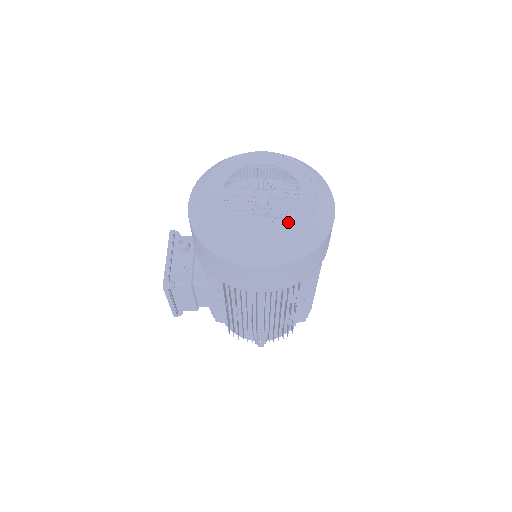
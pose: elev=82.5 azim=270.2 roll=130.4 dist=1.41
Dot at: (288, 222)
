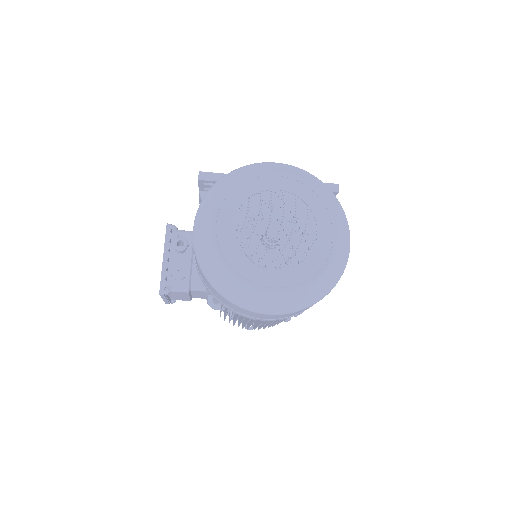
Dot at: (302, 271)
